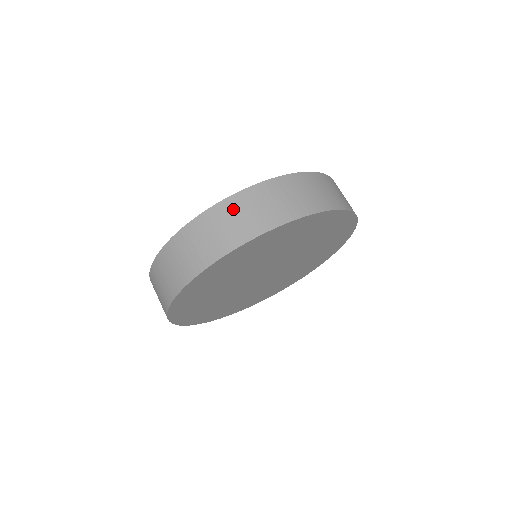
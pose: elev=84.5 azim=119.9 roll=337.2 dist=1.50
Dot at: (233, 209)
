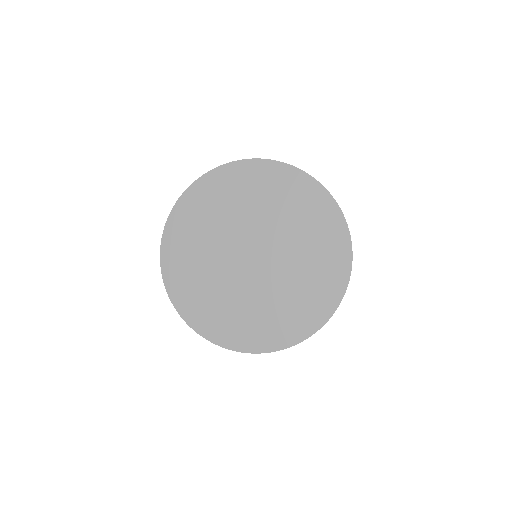
Dot at: occluded
